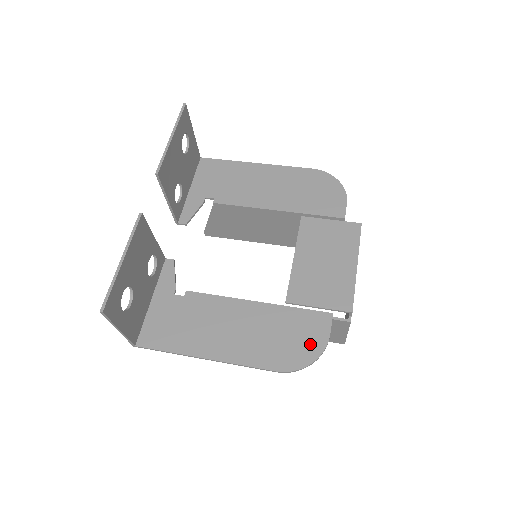
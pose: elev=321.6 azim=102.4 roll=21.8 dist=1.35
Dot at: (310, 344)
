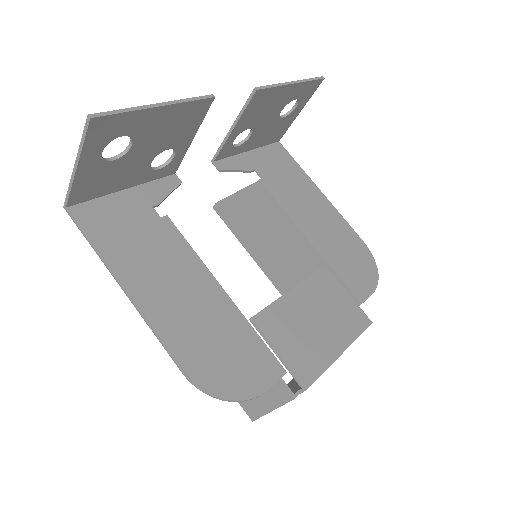
Dot at: (241, 379)
